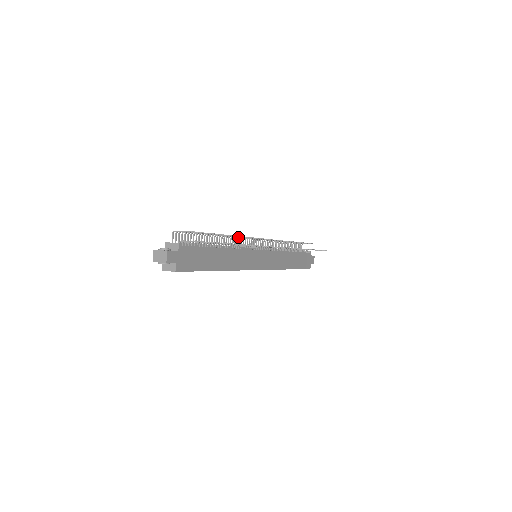
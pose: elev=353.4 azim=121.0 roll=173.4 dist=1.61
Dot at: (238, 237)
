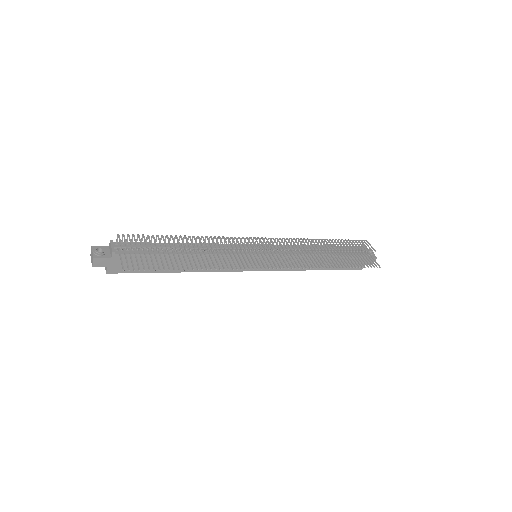
Dot at: (224, 240)
